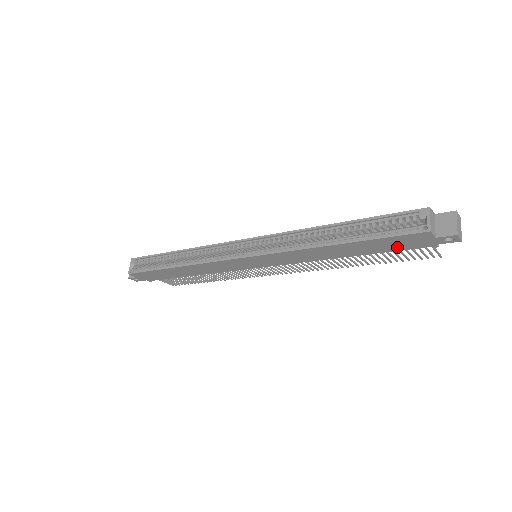
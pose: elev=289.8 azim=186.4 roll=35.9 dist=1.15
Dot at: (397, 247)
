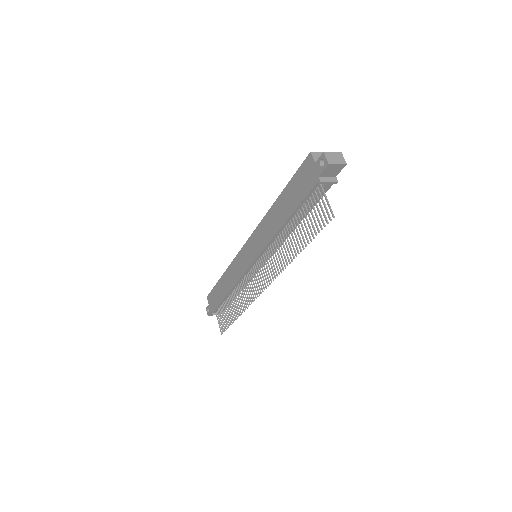
Dot at: (303, 192)
